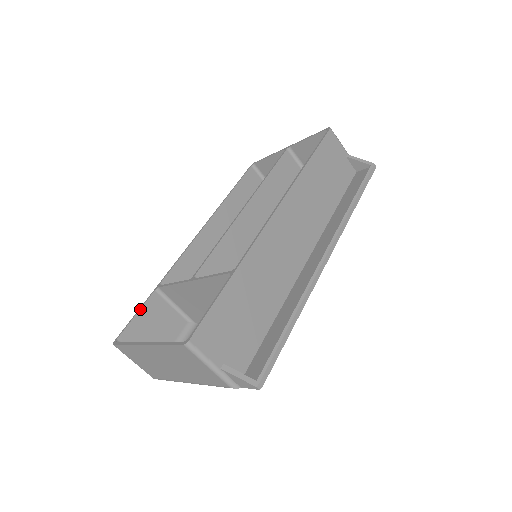
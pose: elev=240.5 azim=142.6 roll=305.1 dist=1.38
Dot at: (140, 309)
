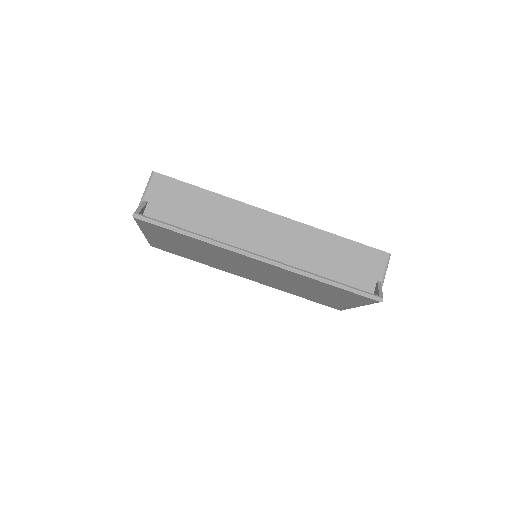
Dot at: occluded
